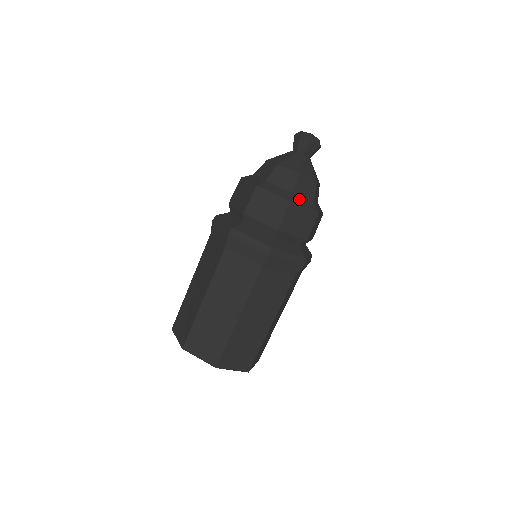
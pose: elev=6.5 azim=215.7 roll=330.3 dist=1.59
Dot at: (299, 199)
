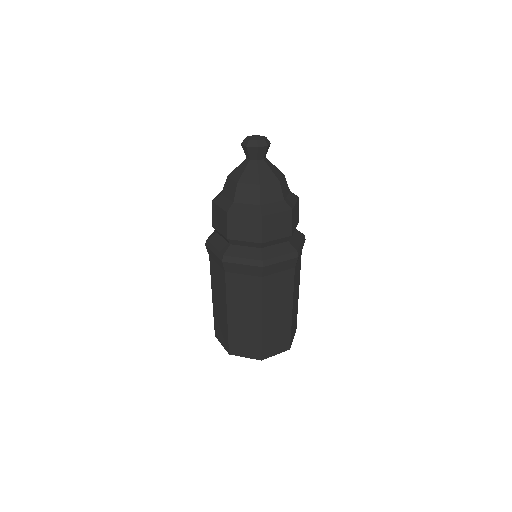
Dot at: (240, 207)
